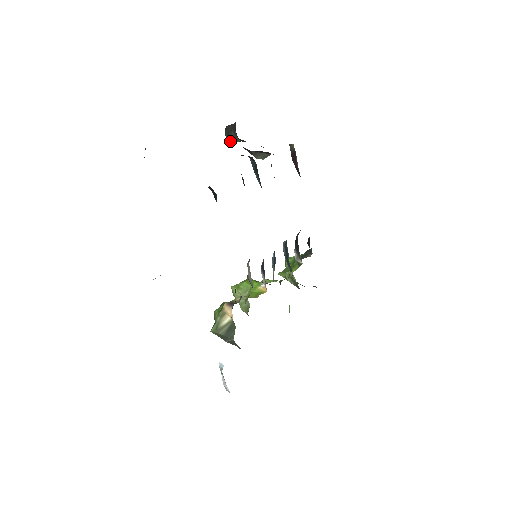
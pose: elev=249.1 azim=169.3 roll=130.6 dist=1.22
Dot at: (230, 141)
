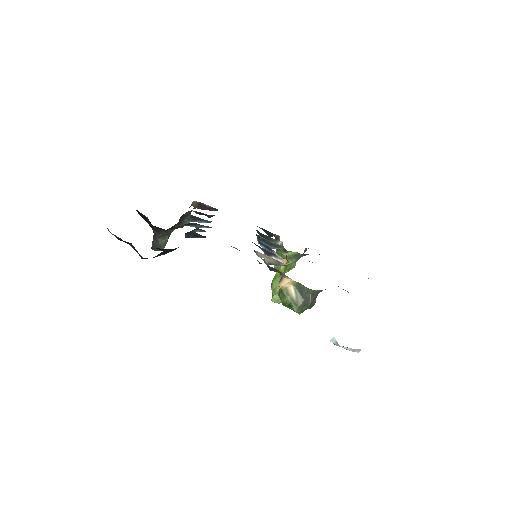
Dot at: (163, 247)
